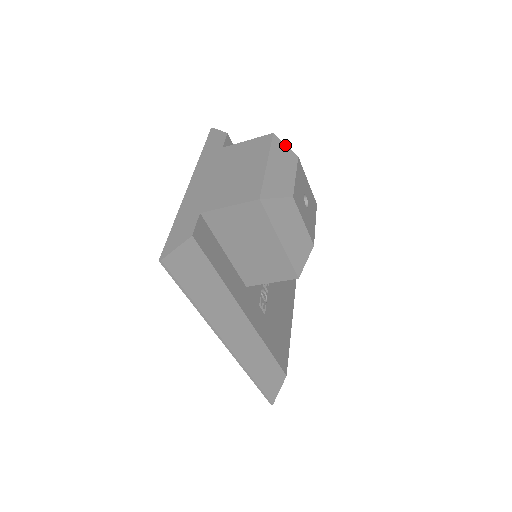
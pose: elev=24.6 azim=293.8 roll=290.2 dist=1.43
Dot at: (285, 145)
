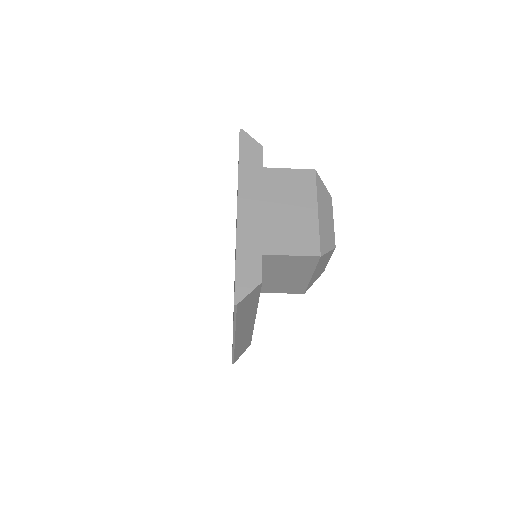
Dot at: occluded
